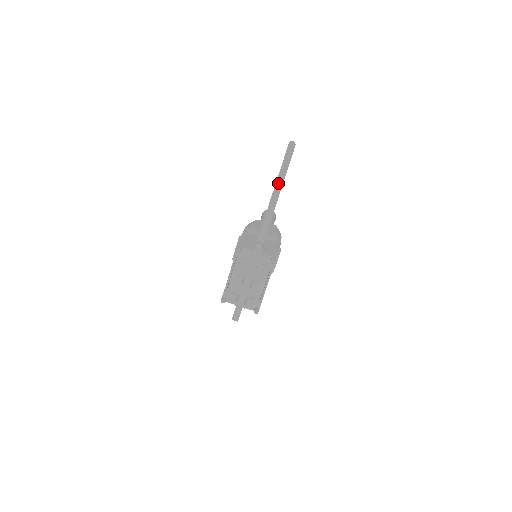
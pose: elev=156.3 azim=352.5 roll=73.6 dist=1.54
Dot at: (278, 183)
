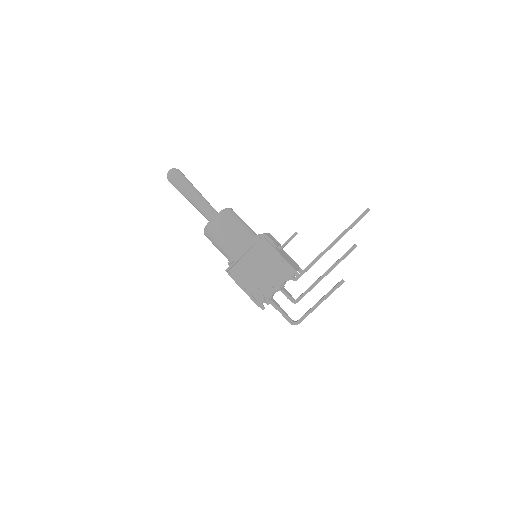
Dot at: occluded
